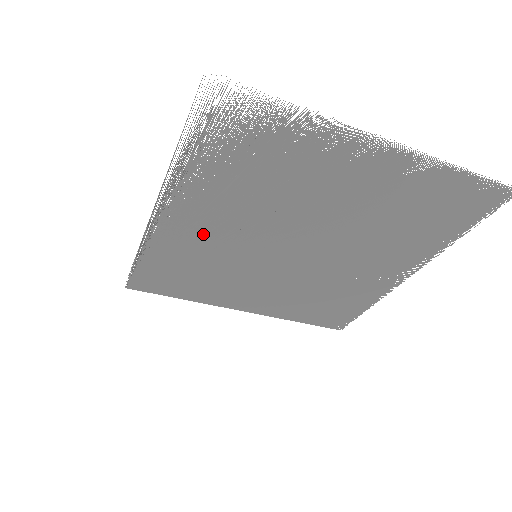
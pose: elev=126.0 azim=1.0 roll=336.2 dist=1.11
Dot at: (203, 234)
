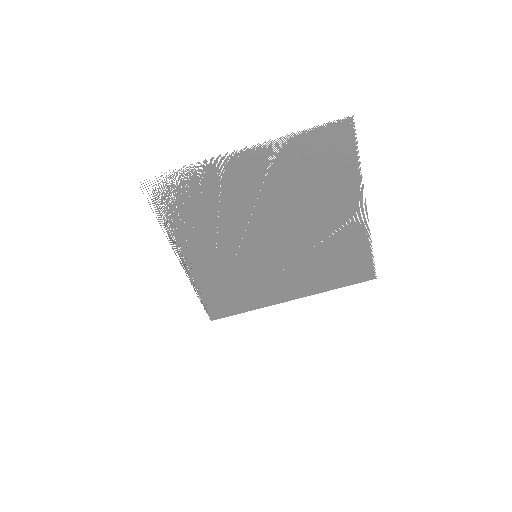
Dot at: (215, 260)
